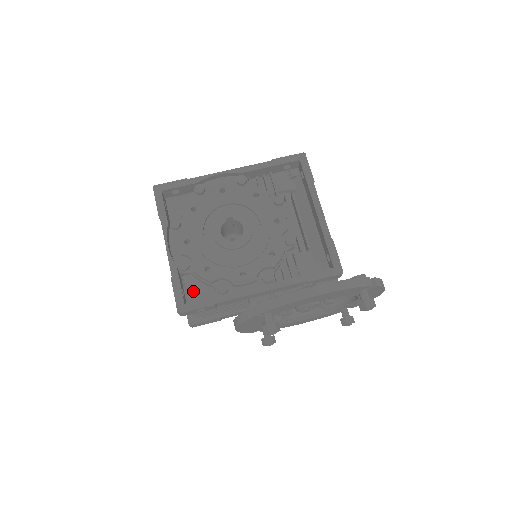
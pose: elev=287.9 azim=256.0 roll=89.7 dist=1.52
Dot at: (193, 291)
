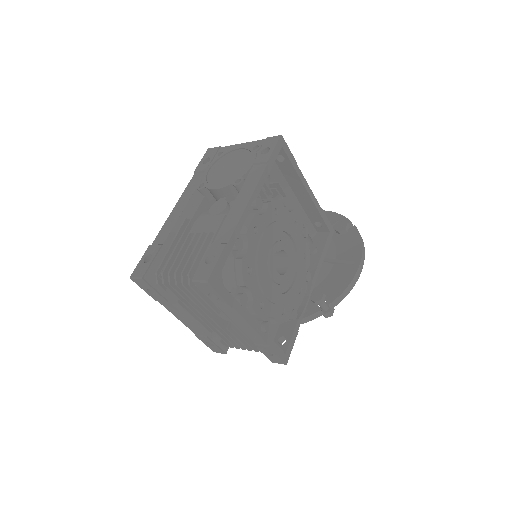
Dot at: occluded
